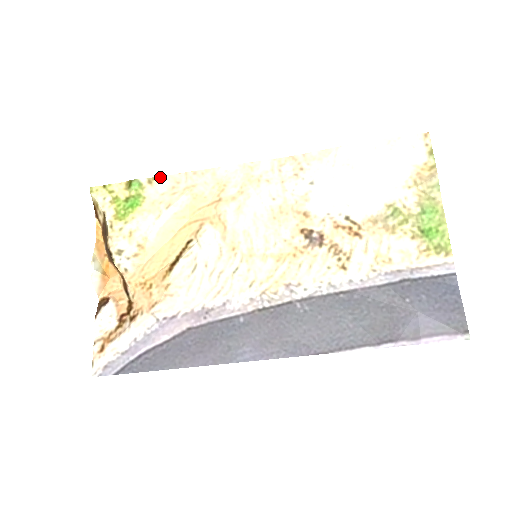
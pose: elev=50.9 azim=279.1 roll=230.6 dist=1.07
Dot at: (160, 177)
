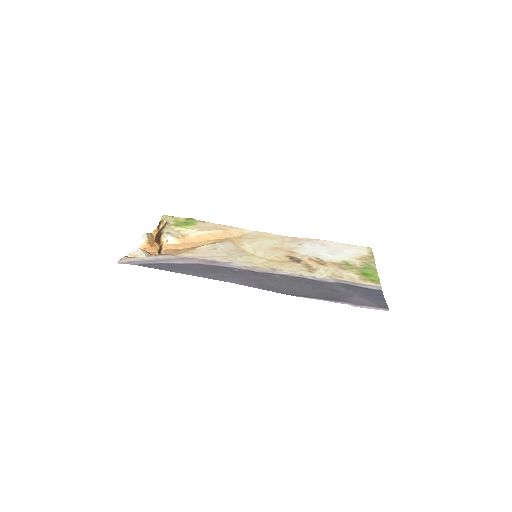
Dot at: (209, 222)
